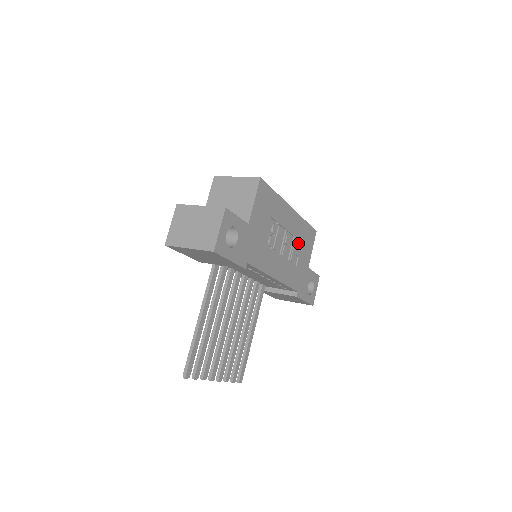
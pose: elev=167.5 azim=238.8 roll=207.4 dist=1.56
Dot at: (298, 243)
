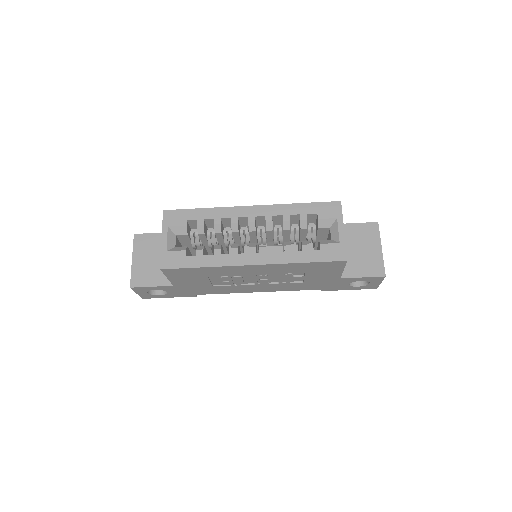
Dot at: (298, 272)
